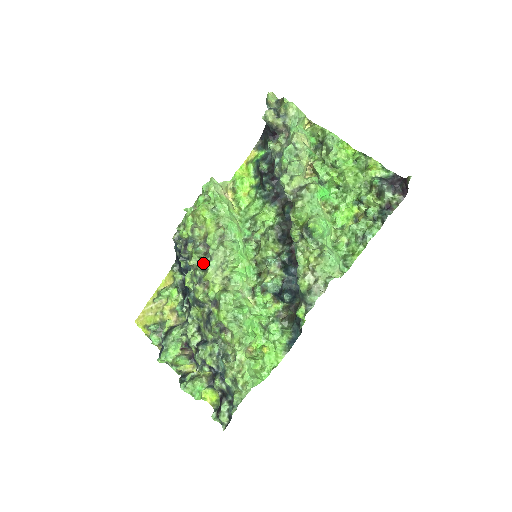
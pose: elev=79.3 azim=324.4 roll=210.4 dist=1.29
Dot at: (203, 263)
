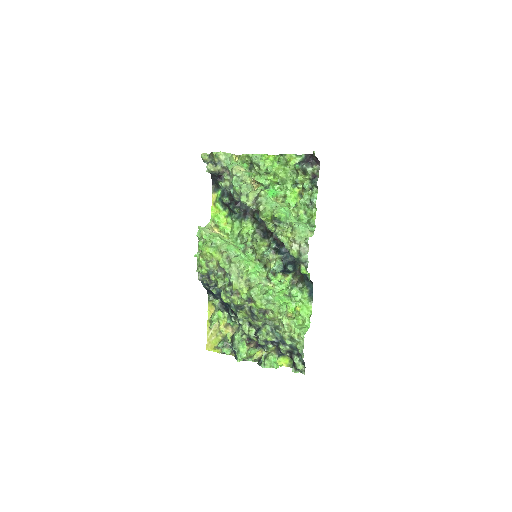
Dot at: (227, 281)
